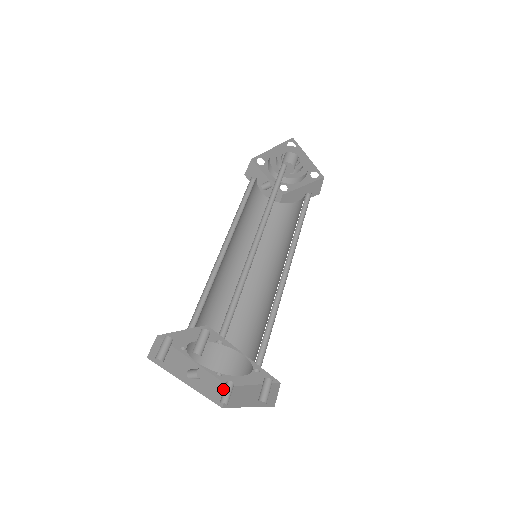
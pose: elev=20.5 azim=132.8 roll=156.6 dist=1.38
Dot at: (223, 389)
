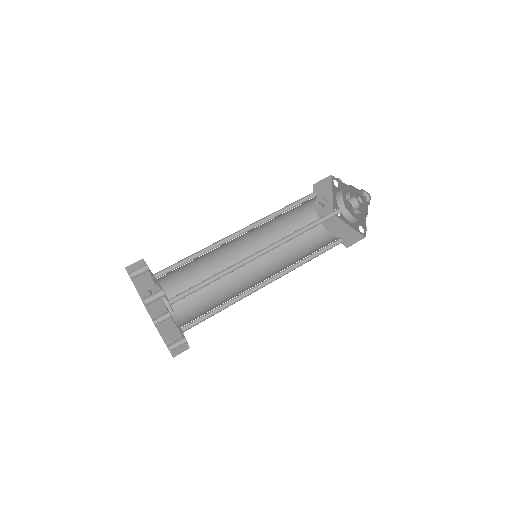
Dot at: (163, 312)
